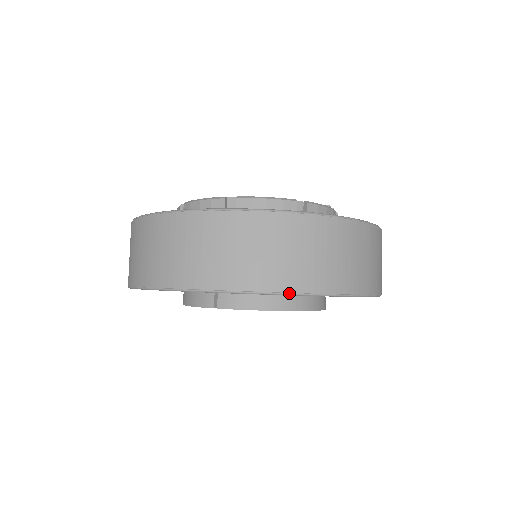
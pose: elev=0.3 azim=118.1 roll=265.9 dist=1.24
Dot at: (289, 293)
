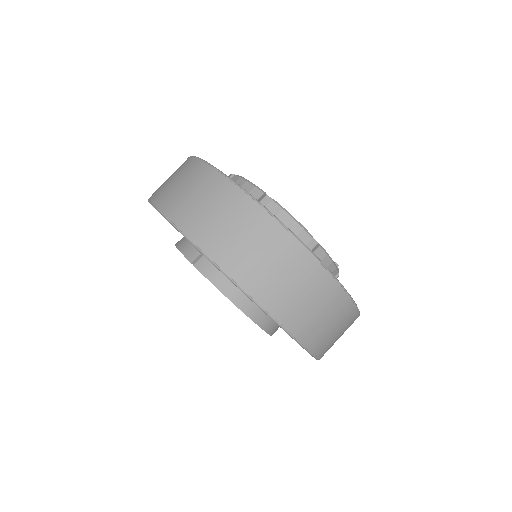
Dot at: (247, 293)
